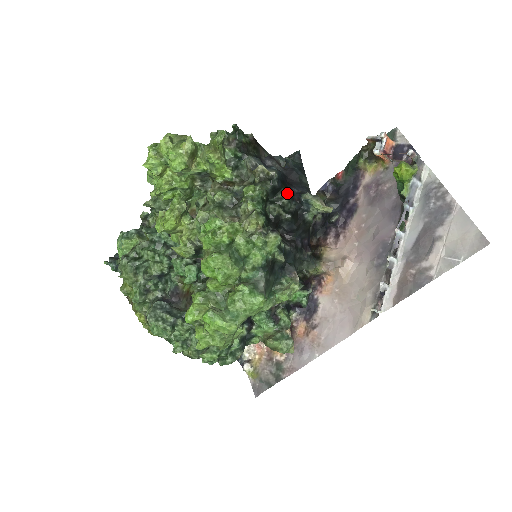
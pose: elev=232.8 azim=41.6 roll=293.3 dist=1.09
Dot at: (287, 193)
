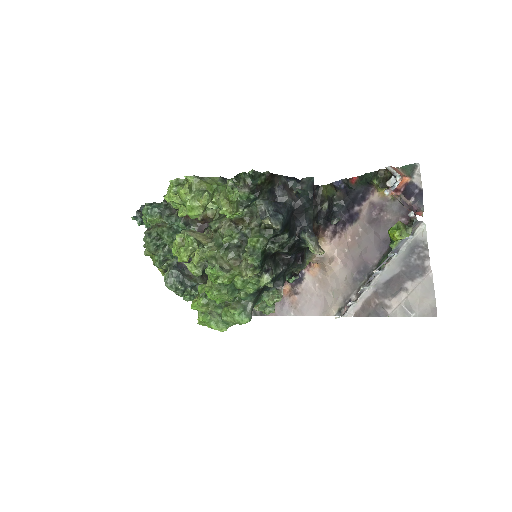
Dot at: (288, 235)
